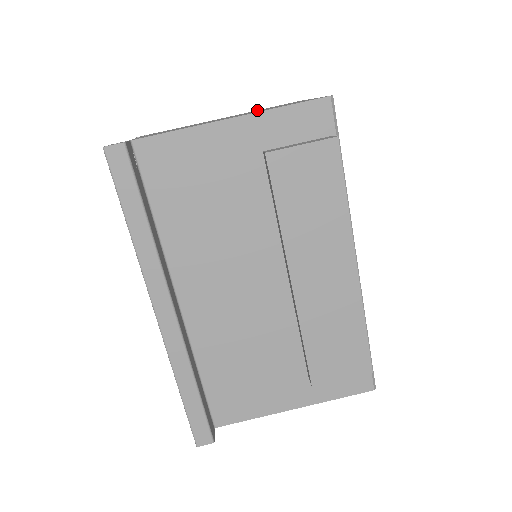
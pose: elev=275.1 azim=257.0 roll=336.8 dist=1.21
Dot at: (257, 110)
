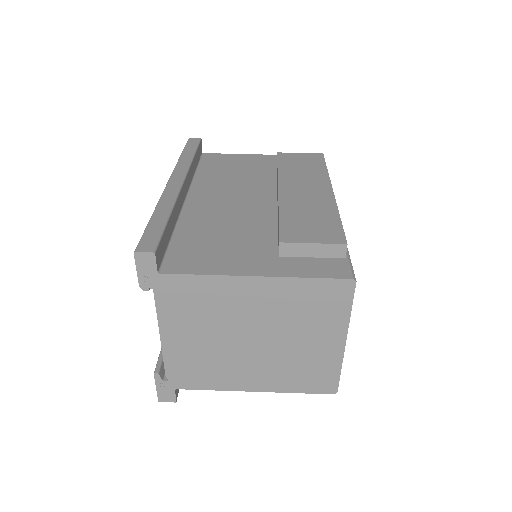
Dot at: occluded
